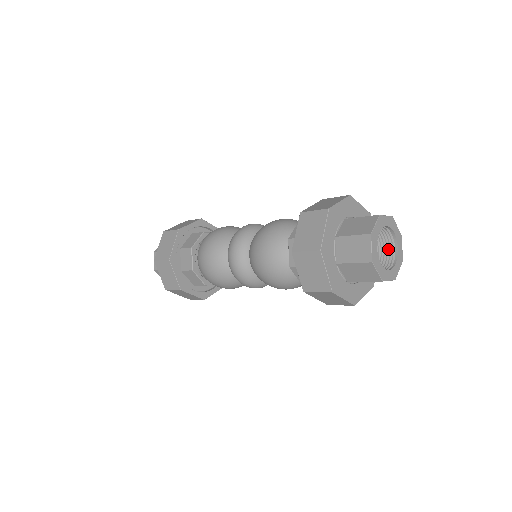
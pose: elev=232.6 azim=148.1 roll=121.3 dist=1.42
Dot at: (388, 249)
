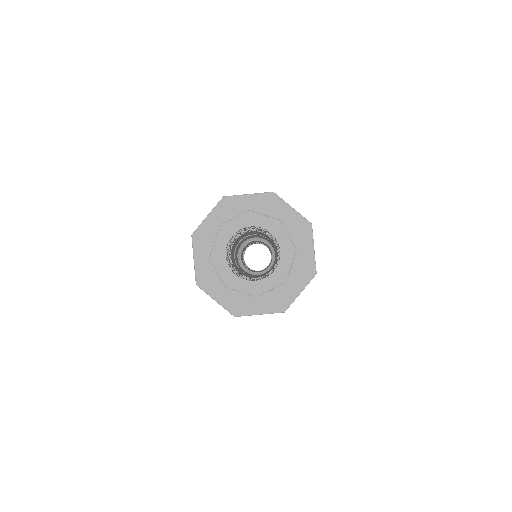
Dot at: occluded
